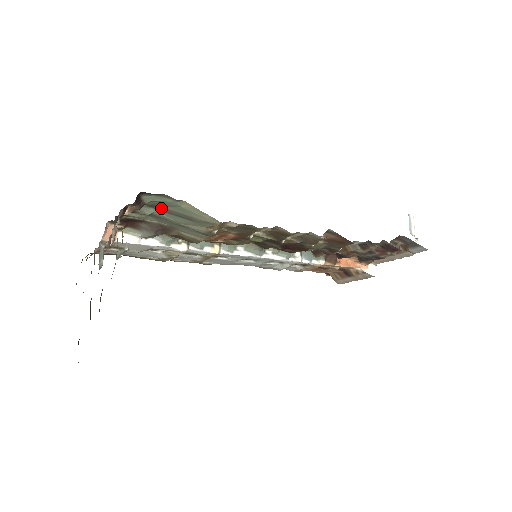
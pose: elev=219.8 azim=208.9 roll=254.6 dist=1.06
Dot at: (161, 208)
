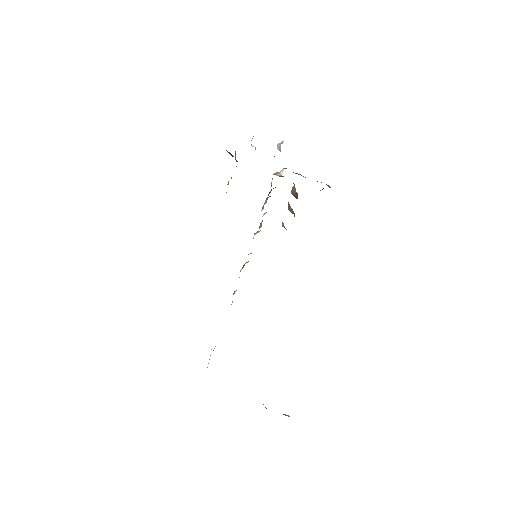
Dot at: occluded
